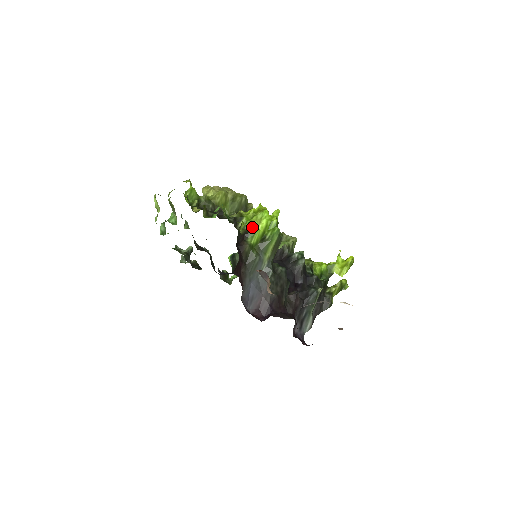
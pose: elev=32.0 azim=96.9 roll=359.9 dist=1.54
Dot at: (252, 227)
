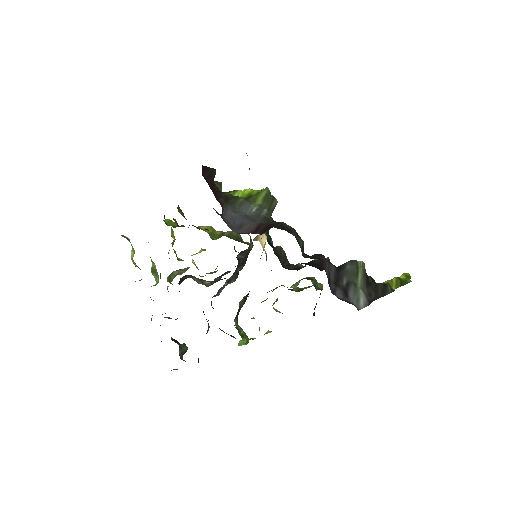
Dot at: occluded
